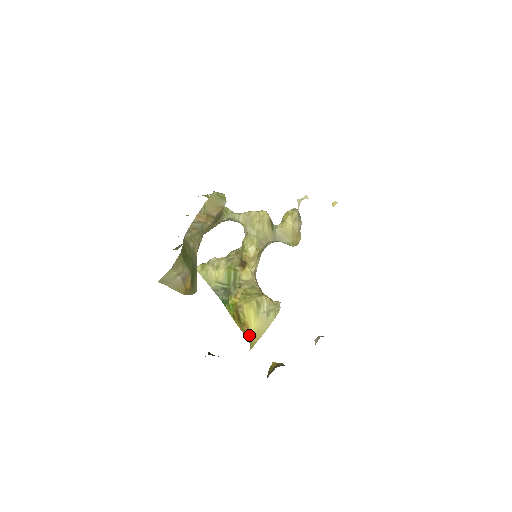
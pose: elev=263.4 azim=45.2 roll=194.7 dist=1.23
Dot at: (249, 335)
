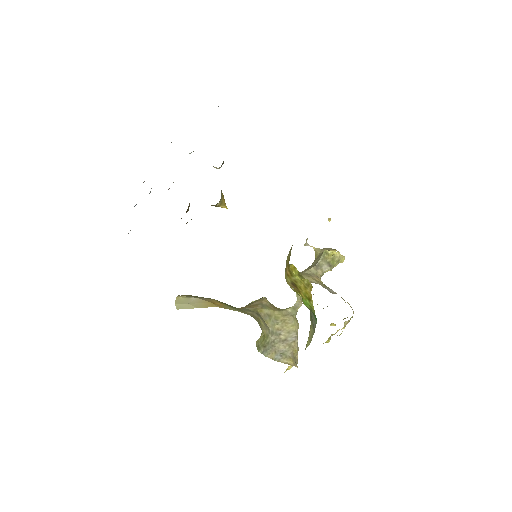
Dot at: (288, 267)
